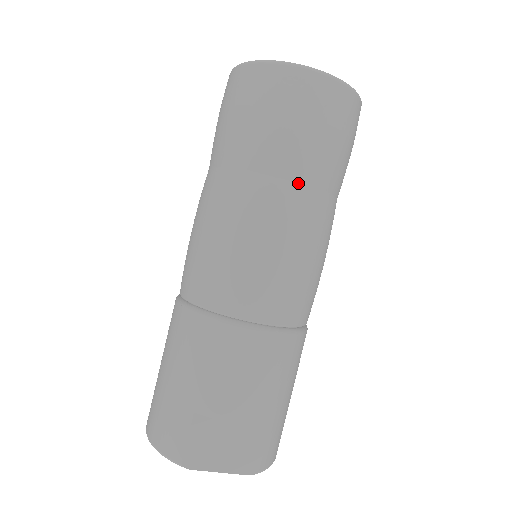
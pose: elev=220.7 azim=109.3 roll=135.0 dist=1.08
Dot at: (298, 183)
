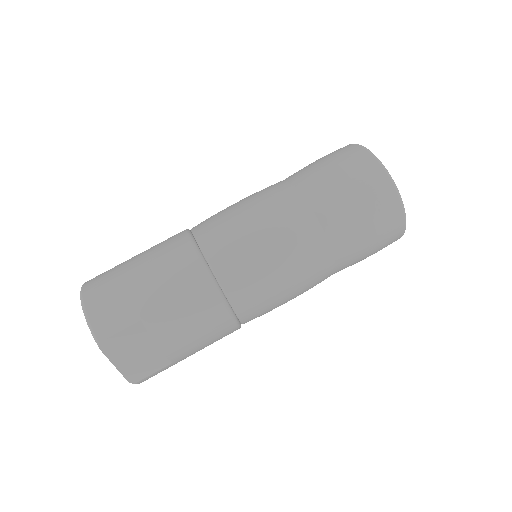
Dot at: (333, 255)
